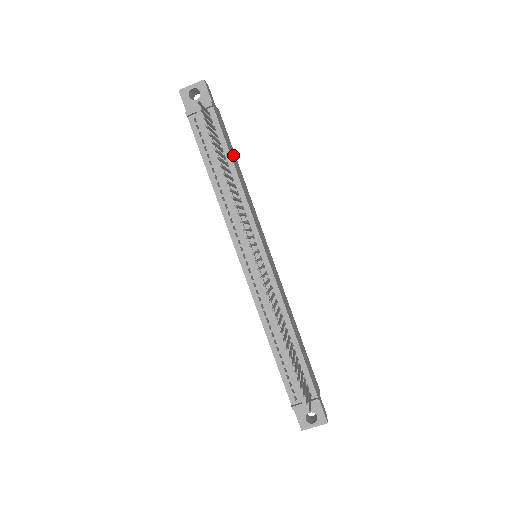
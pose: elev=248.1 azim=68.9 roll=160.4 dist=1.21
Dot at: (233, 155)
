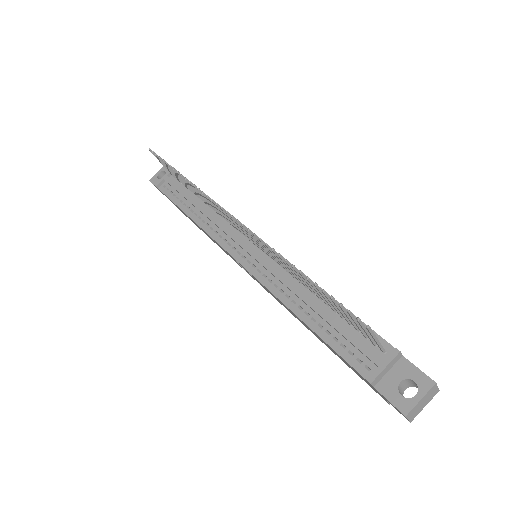
Dot at: occluded
